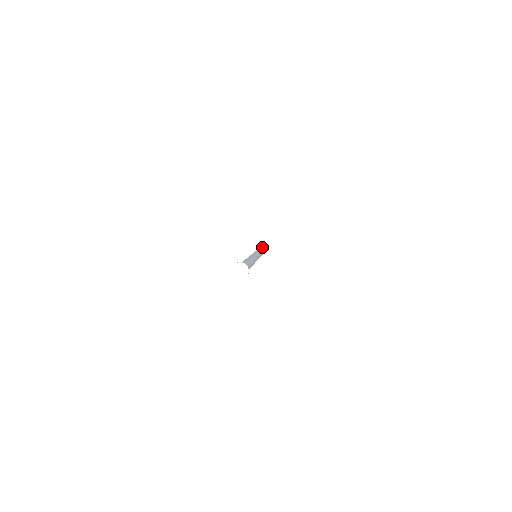
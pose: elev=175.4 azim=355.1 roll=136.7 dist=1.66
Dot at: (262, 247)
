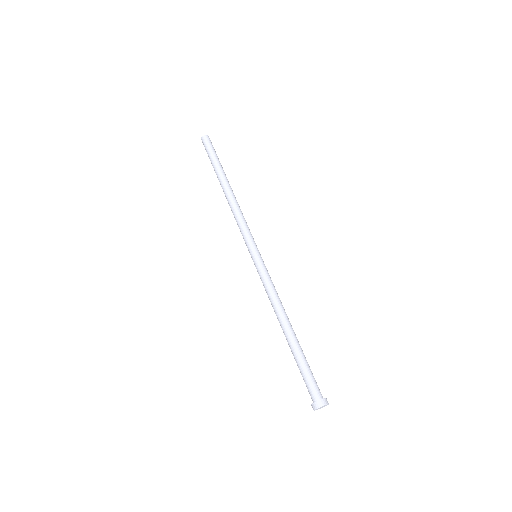
Dot at: occluded
